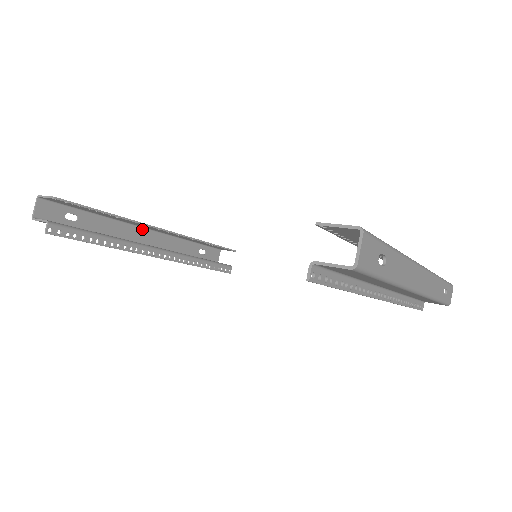
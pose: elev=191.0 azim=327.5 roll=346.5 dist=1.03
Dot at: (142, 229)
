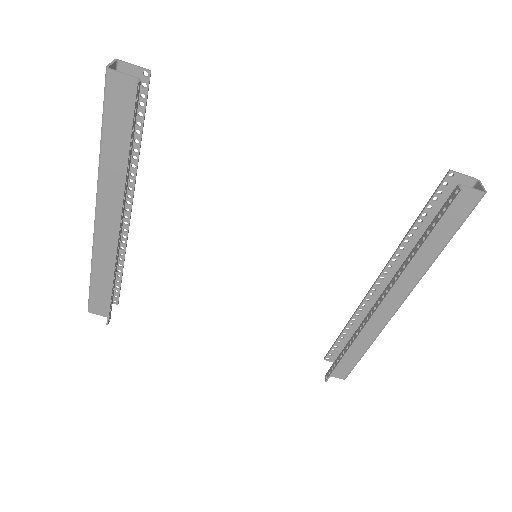
Dot at: occluded
